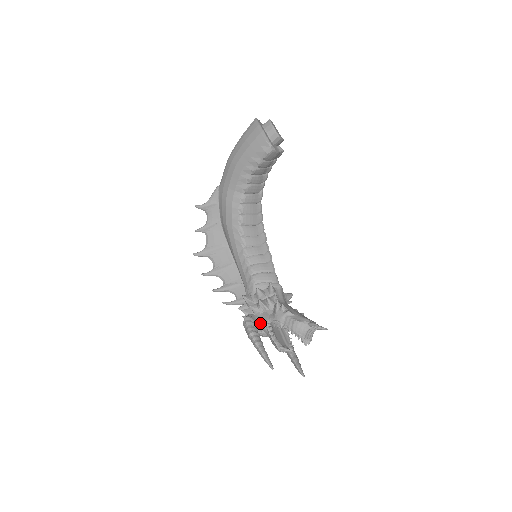
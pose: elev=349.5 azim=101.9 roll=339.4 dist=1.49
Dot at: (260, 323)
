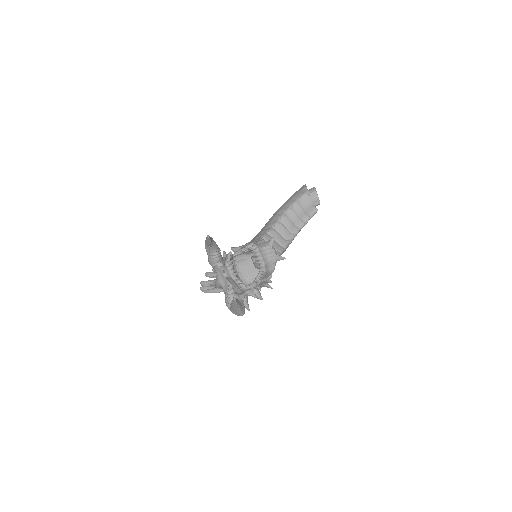
Dot at: occluded
